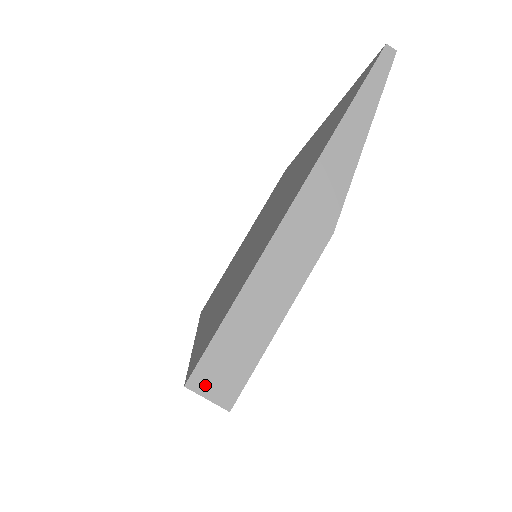
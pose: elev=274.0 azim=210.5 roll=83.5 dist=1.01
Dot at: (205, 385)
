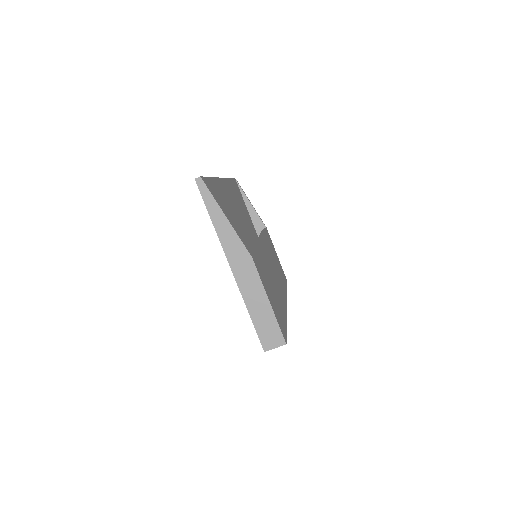
Dot at: (270, 345)
